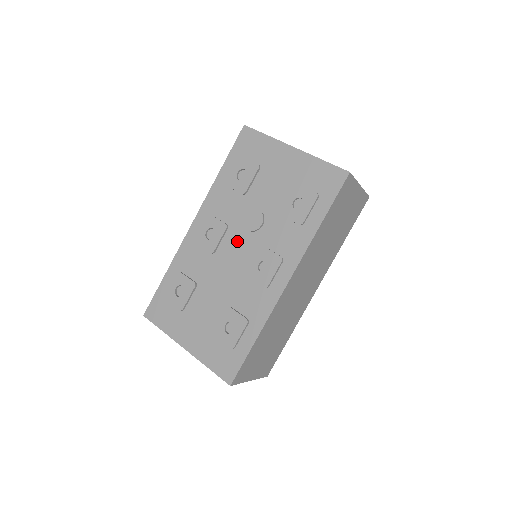
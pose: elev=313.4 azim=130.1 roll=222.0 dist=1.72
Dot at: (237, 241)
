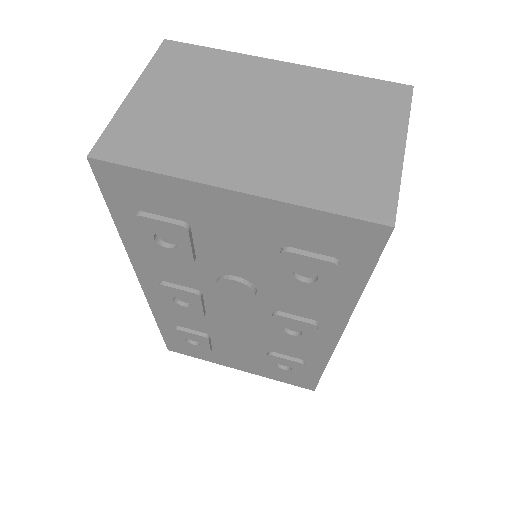
Dot at: (229, 305)
